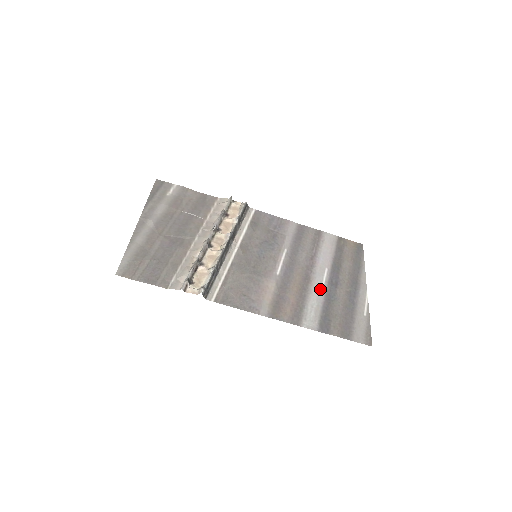
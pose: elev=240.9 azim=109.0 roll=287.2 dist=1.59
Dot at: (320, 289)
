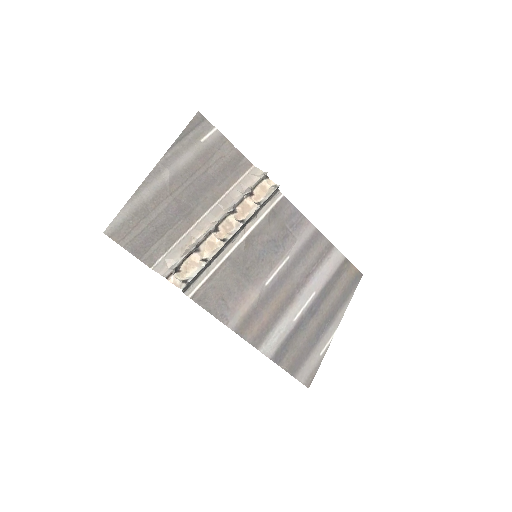
Dot at: (296, 314)
